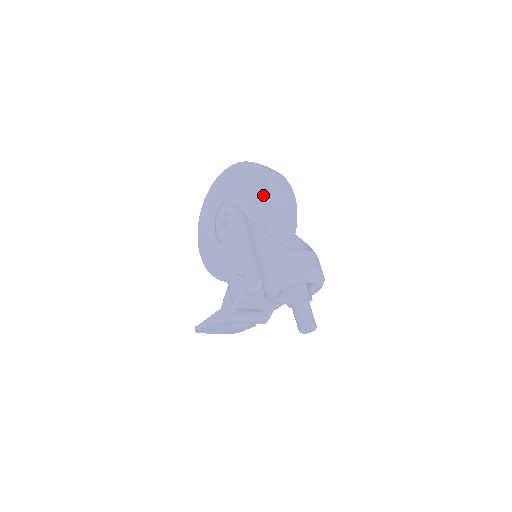
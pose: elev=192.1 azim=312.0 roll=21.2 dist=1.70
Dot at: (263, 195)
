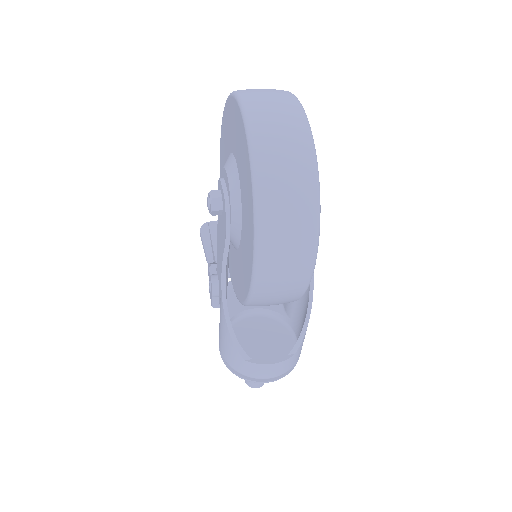
Dot at: (247, 264)
